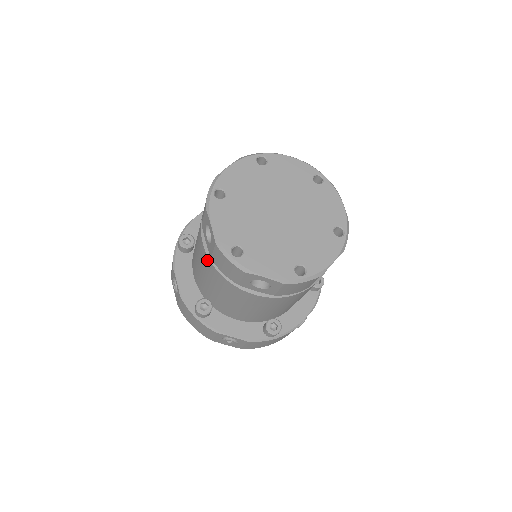
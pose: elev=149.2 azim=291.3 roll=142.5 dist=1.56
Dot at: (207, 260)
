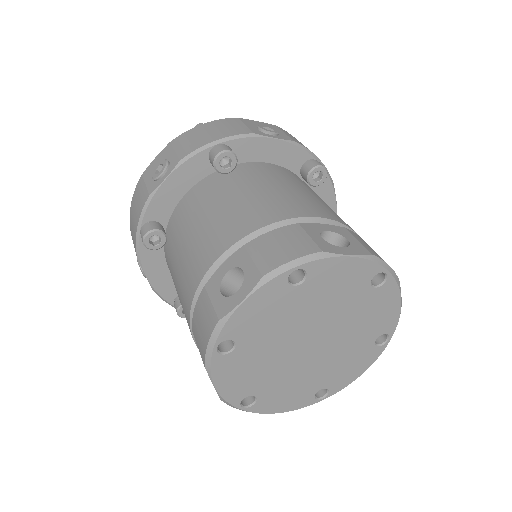
Dot at: occluded
